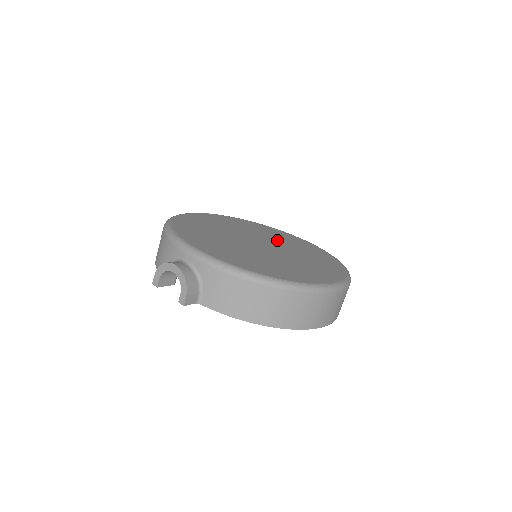
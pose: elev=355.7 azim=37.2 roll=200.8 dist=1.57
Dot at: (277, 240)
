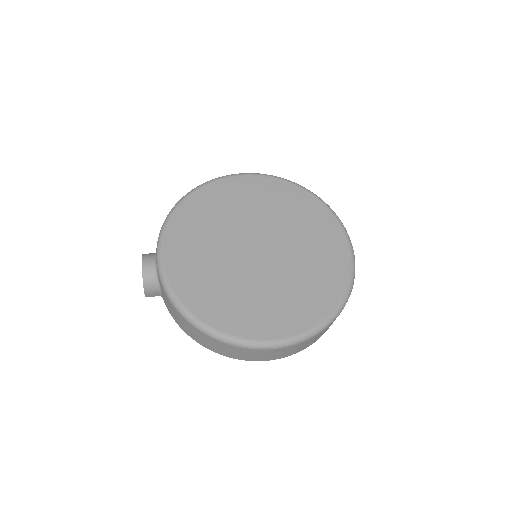
Dot at: (296, 240)
